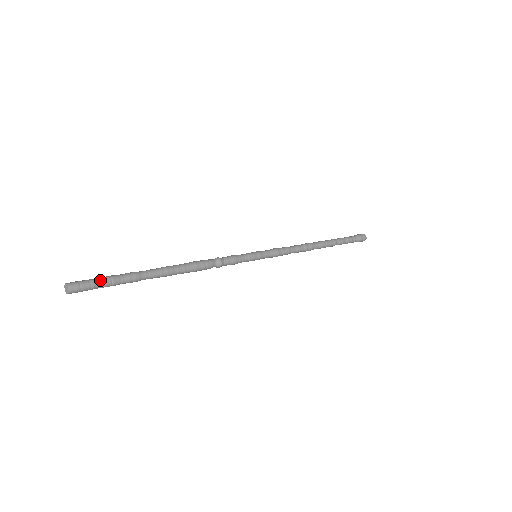
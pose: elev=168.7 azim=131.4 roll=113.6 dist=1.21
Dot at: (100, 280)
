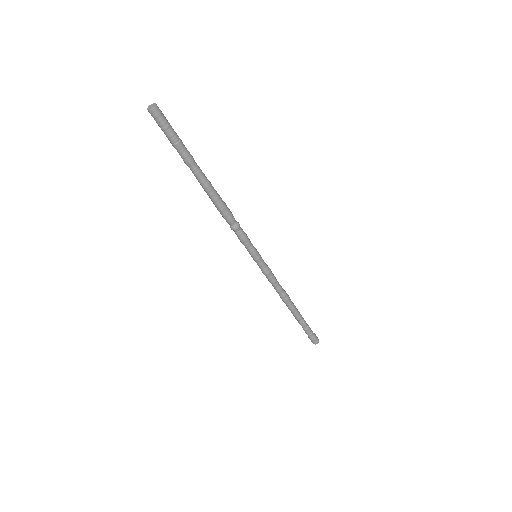
Dot at: (172, 129)
